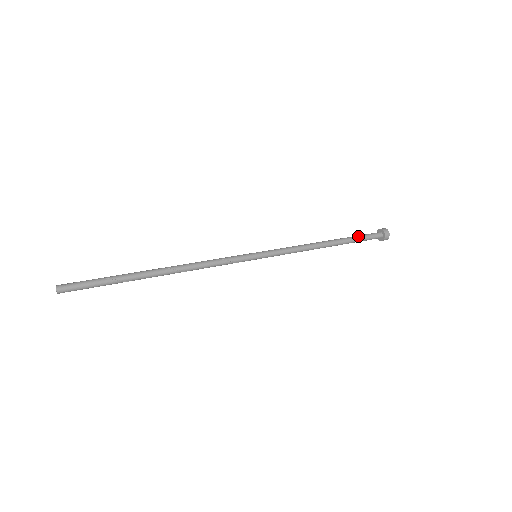
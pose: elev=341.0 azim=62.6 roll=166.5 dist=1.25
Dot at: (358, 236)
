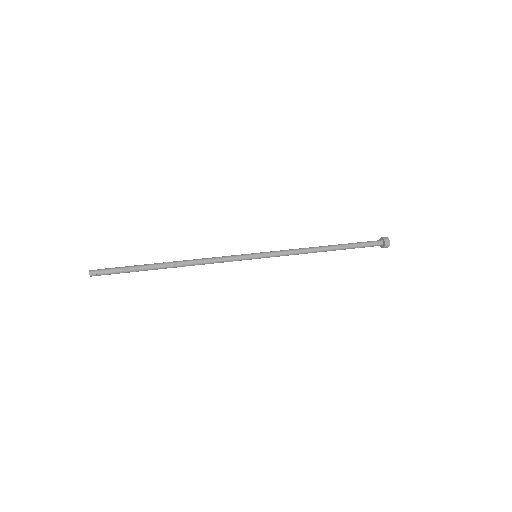
Dot at: (358, 246)
